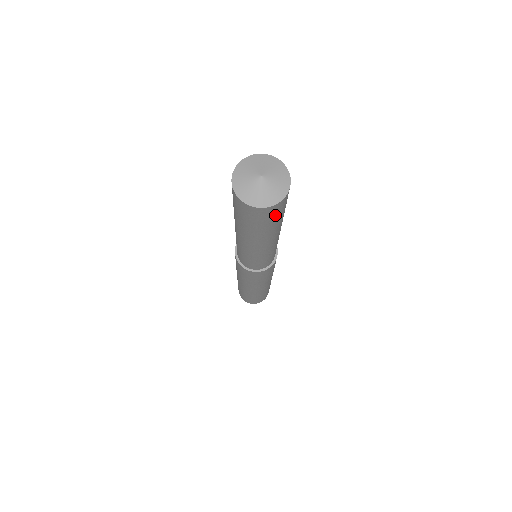
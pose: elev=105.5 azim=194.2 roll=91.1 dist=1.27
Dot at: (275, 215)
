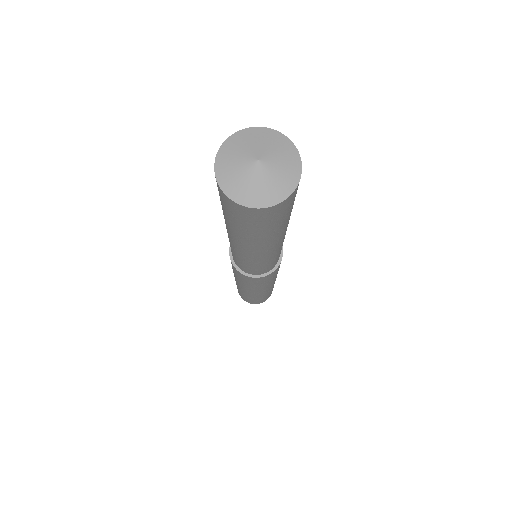
Dot at: (272, 219)
